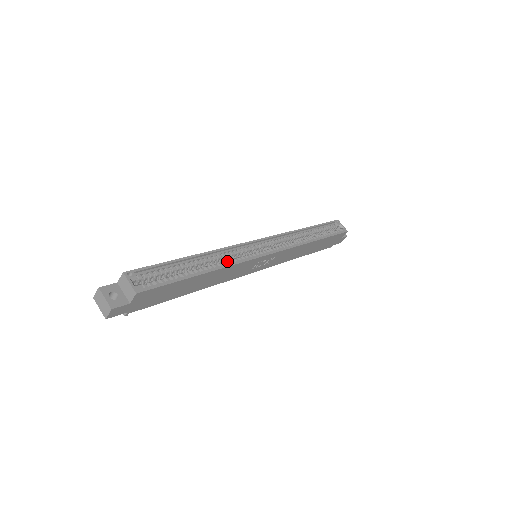
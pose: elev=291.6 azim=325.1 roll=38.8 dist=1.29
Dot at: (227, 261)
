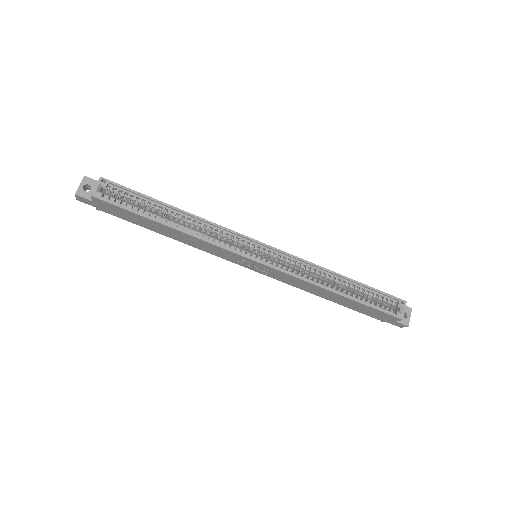
Dot at: (204, 234)
